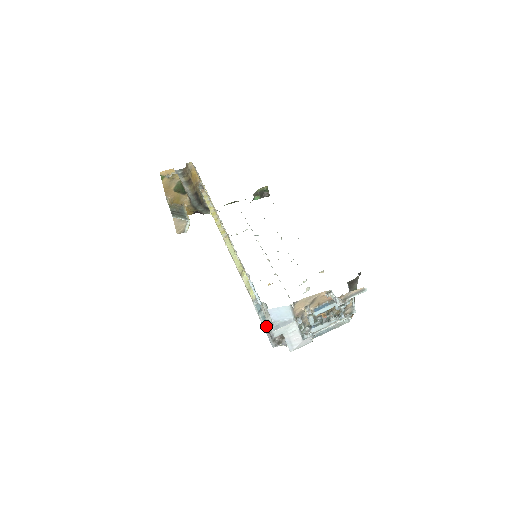
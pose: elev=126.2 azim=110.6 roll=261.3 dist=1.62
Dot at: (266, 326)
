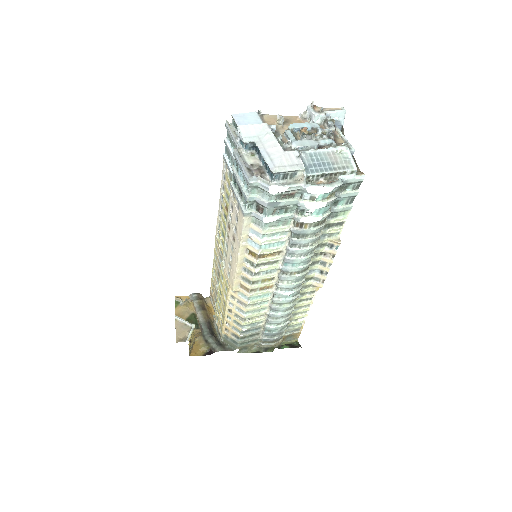
Dot at: (236, 149)
